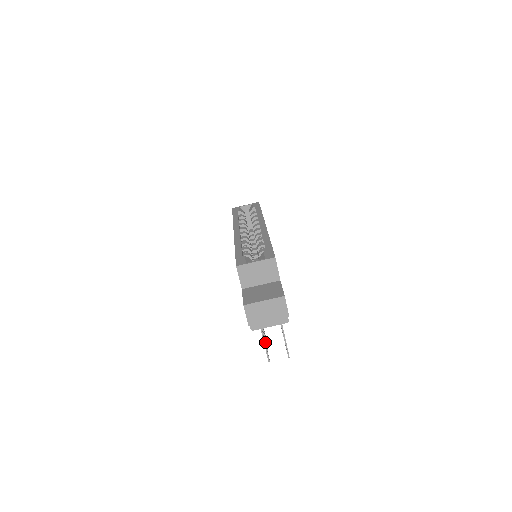
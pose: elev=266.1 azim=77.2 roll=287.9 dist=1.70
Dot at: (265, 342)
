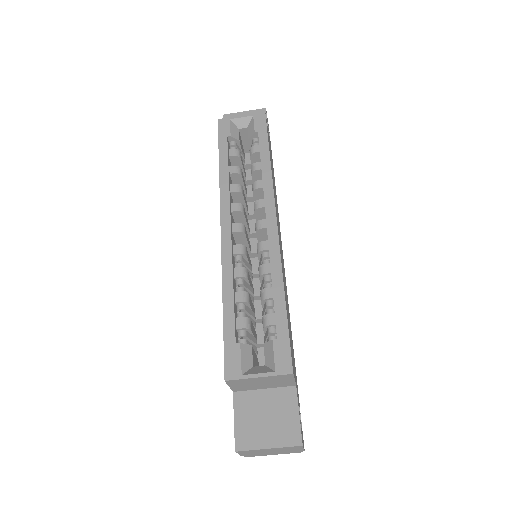
Dot at: occluded
